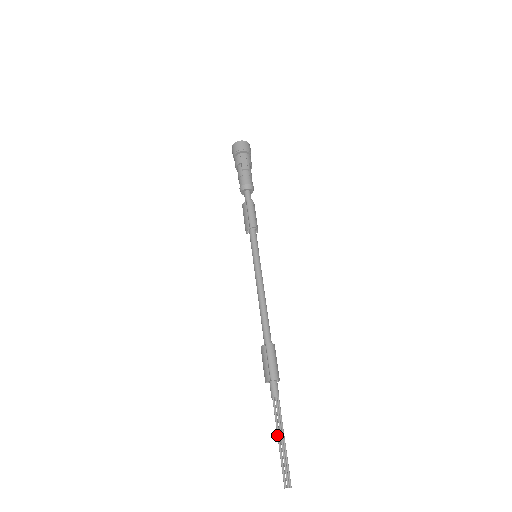
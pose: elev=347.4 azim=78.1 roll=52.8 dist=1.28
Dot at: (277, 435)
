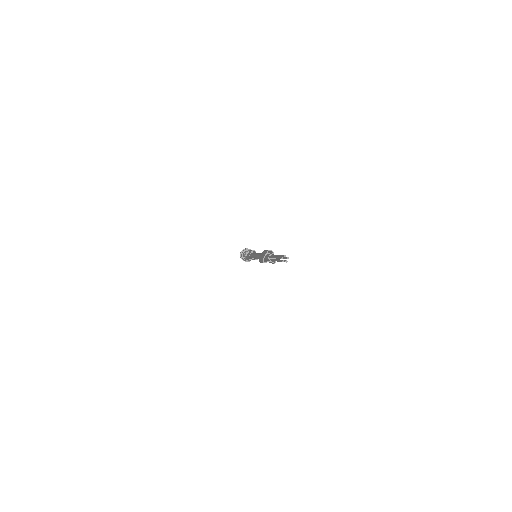
Dot at: (273, 257)
